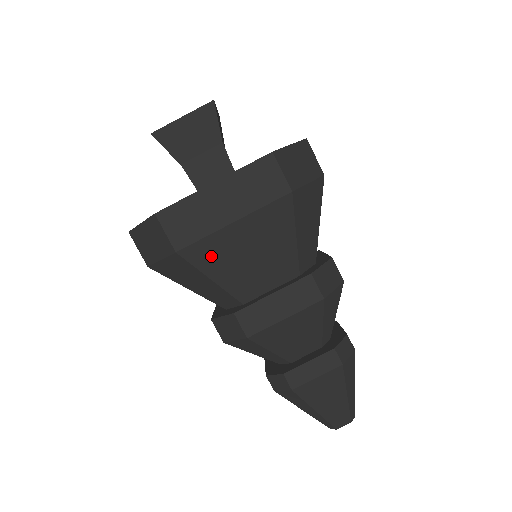
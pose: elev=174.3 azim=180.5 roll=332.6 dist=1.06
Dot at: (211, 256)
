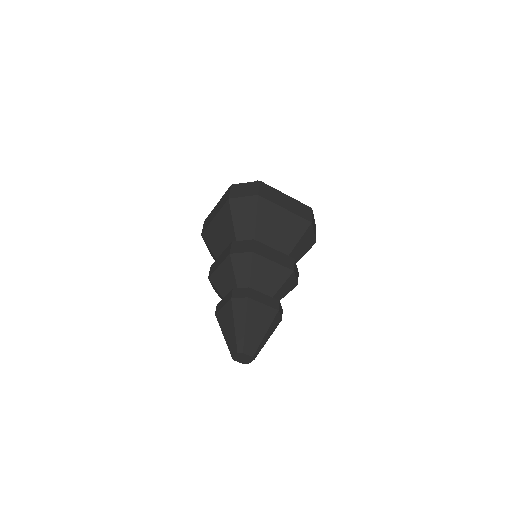
Dot at: (210, 237)
